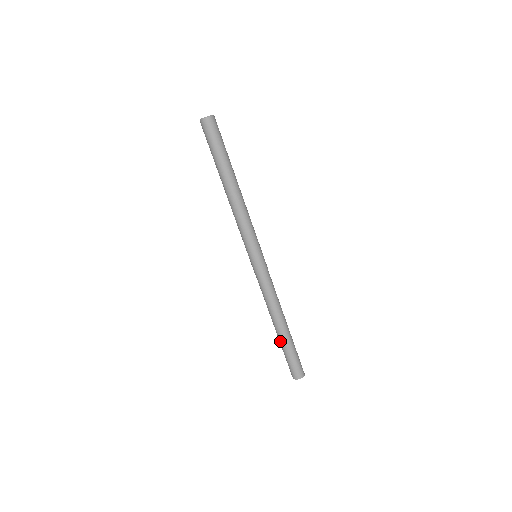
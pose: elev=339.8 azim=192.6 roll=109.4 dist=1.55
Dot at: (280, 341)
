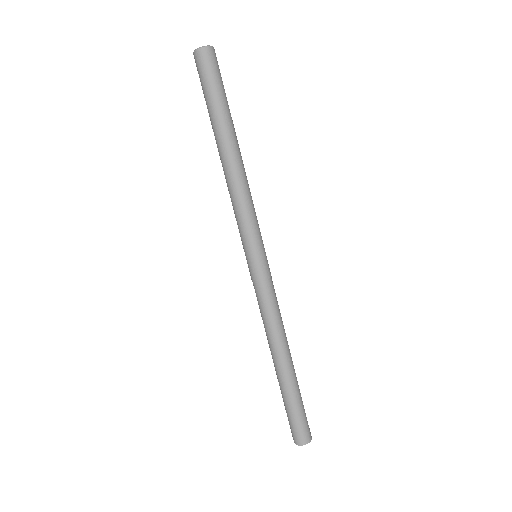
Dot at: occluded
